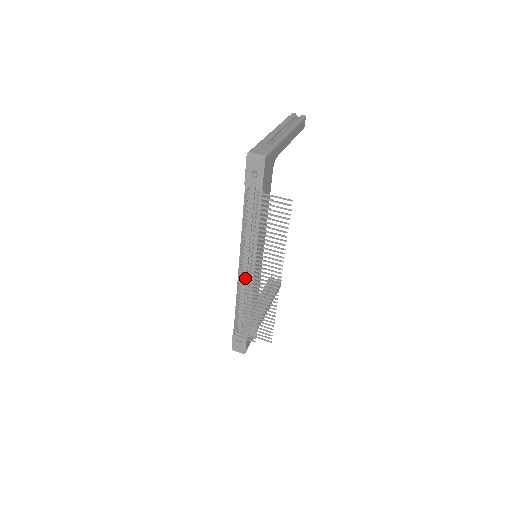
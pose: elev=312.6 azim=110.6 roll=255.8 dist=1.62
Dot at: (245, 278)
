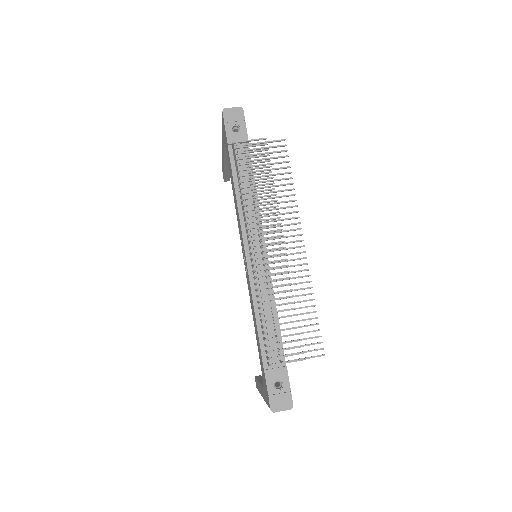
Dot at: (259, 267)
